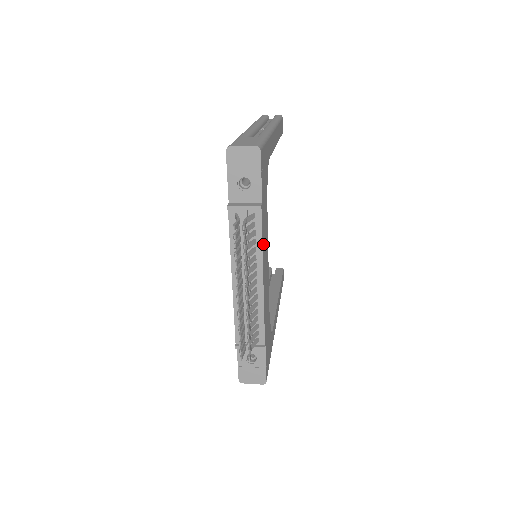
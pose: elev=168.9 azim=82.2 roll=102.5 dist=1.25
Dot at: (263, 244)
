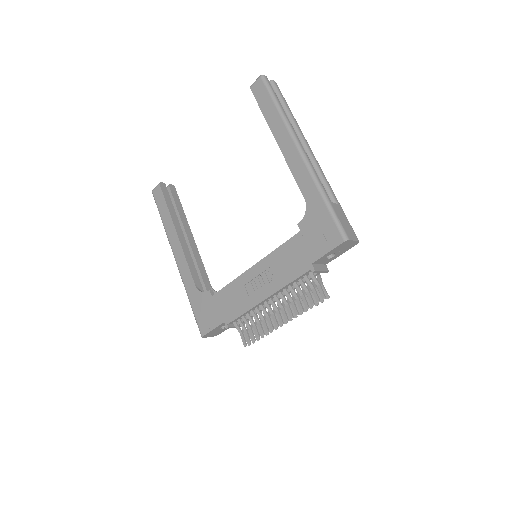
Dot at: occluded
